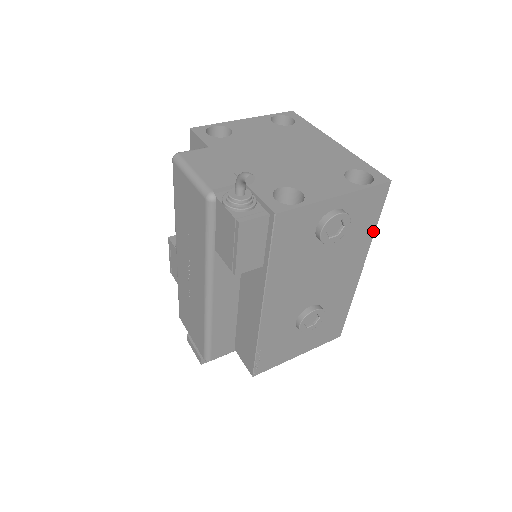
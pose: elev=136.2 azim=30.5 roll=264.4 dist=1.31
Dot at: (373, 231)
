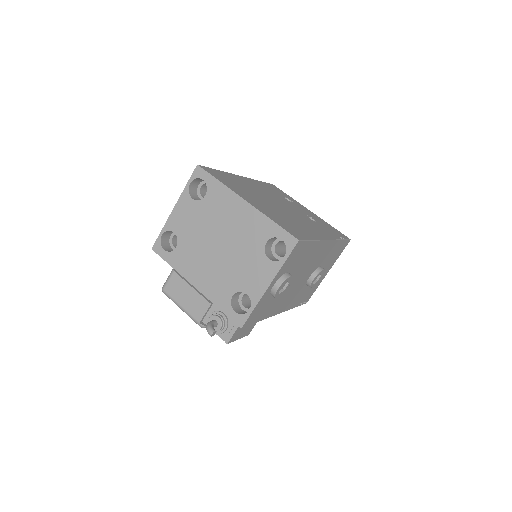
Dot at: (314, 242)
